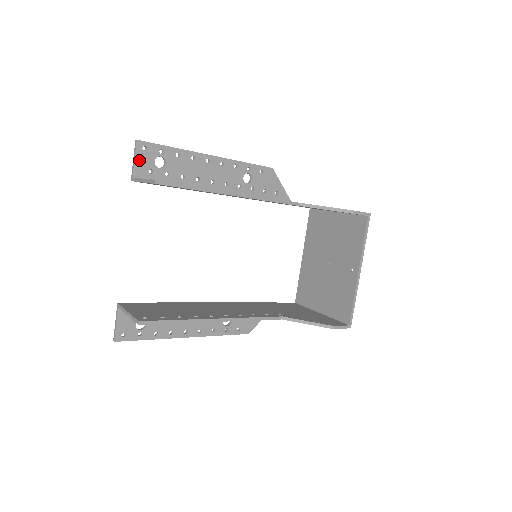
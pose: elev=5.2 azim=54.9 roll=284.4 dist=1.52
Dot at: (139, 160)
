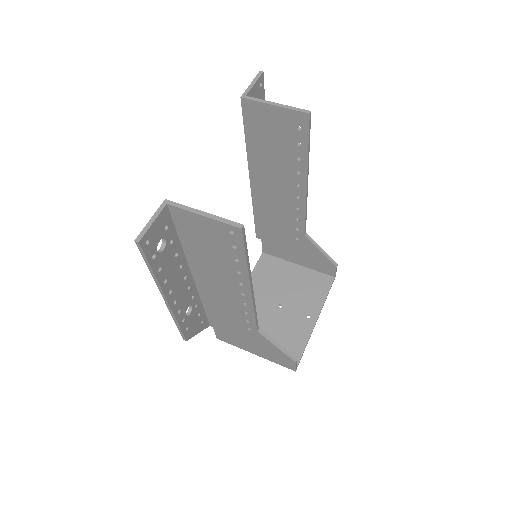
Dot at: (255, 88)
